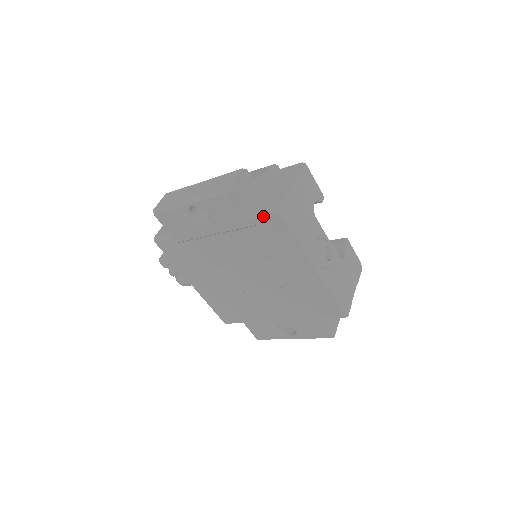
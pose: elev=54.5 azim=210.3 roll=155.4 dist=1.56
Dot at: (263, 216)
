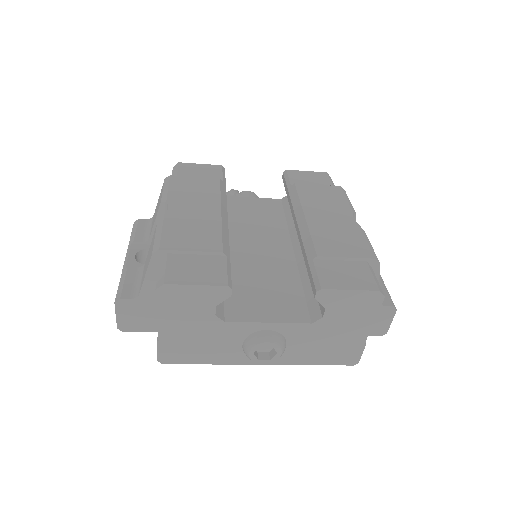
Dot at: occluded
